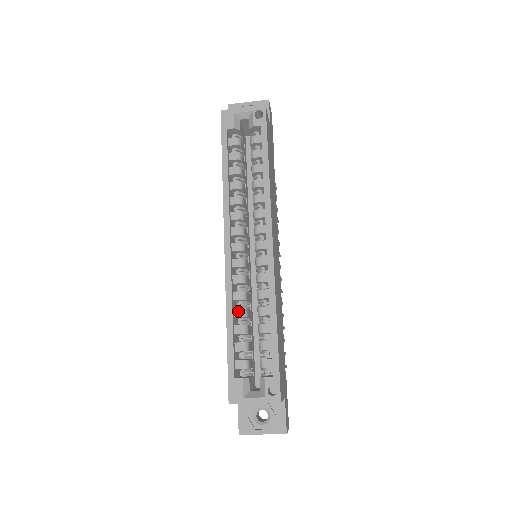
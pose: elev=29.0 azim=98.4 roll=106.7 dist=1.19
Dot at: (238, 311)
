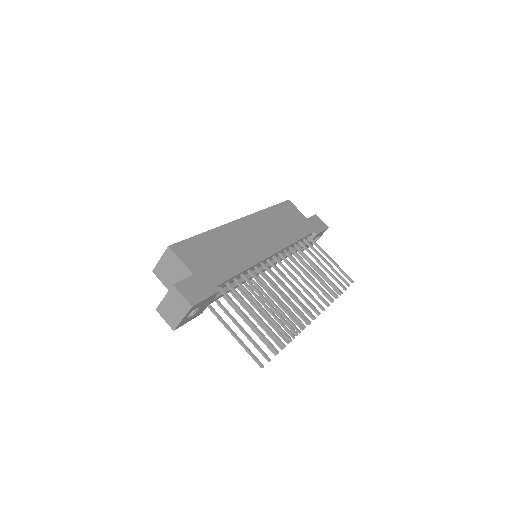
Dot at: occluded
